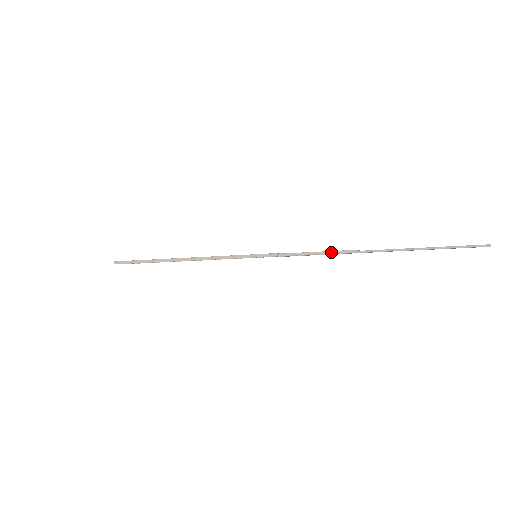
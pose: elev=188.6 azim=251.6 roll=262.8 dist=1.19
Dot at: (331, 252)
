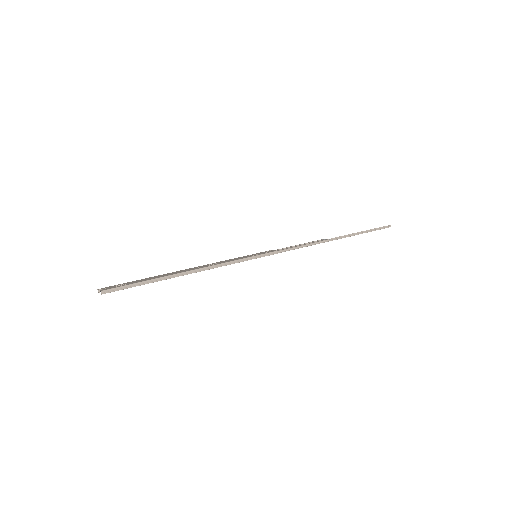
Dot at: (314, 244)
